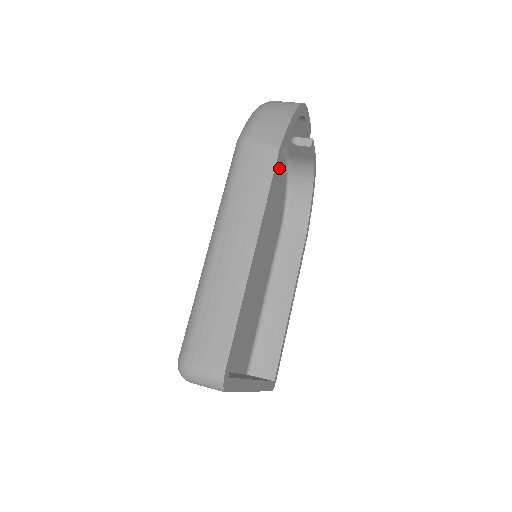
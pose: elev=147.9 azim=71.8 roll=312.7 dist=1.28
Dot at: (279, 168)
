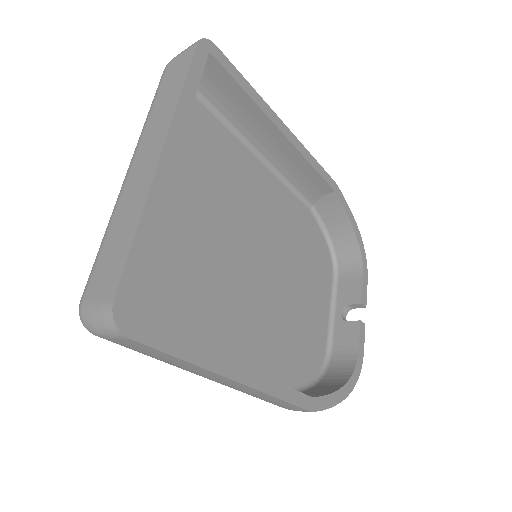
Dot at: (317, 328)
